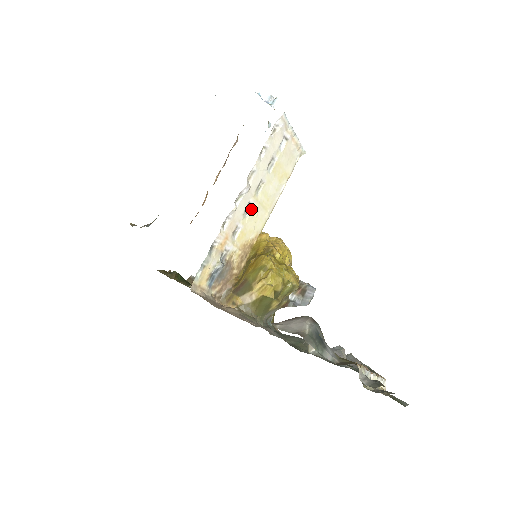
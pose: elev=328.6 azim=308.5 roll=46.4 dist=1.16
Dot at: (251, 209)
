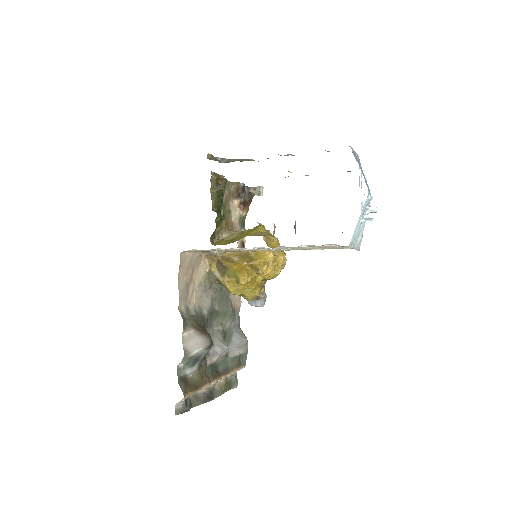
Dot at: (271, 249)
